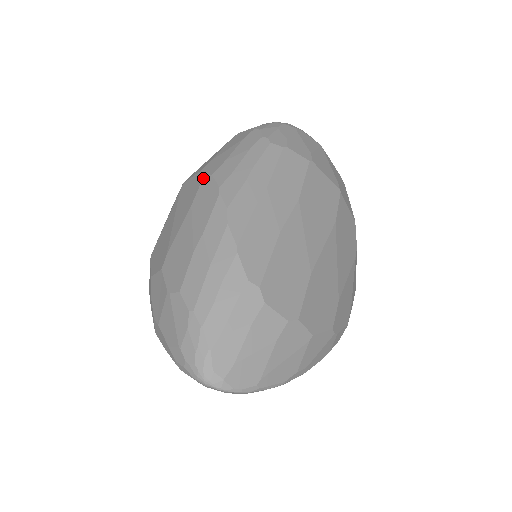
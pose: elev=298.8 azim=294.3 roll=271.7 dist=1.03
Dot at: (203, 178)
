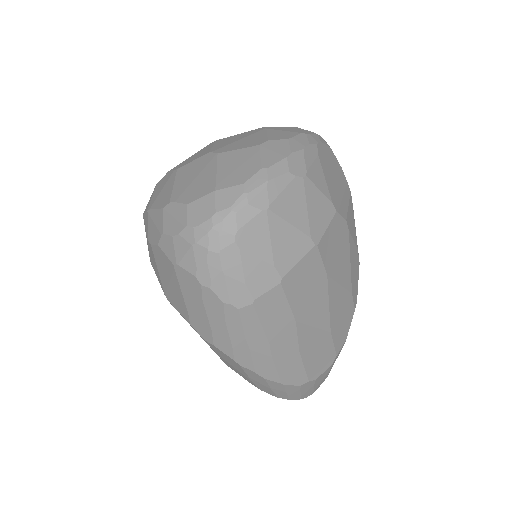
Dot at: (206, 342)
